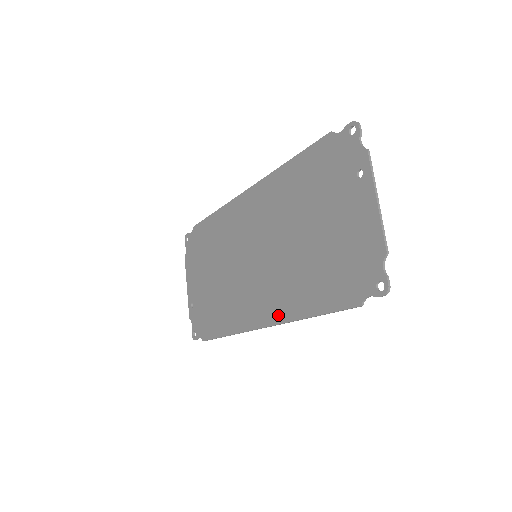
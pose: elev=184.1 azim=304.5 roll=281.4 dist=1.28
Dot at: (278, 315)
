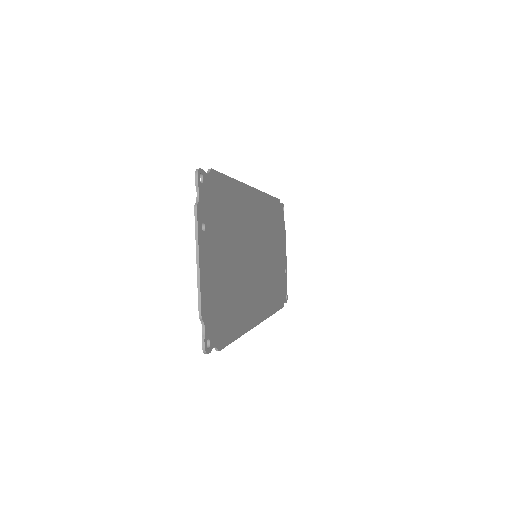
Dot at: occluded
